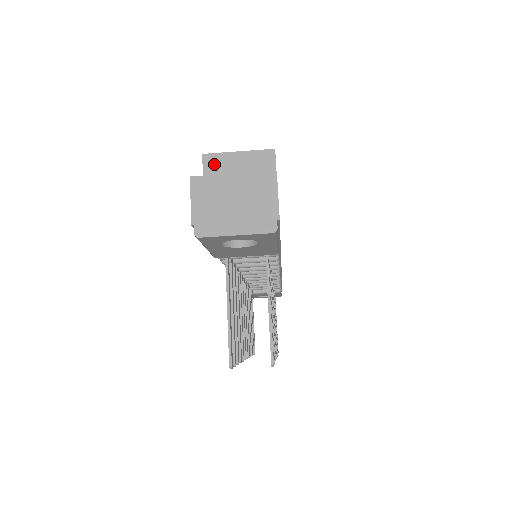
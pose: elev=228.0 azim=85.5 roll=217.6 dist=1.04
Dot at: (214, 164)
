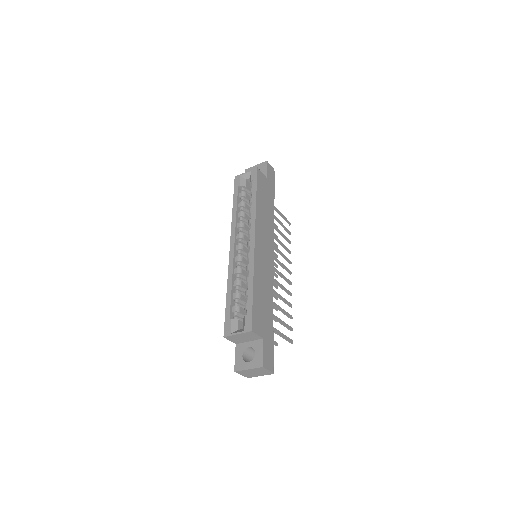
Dot at: (231, 338)
